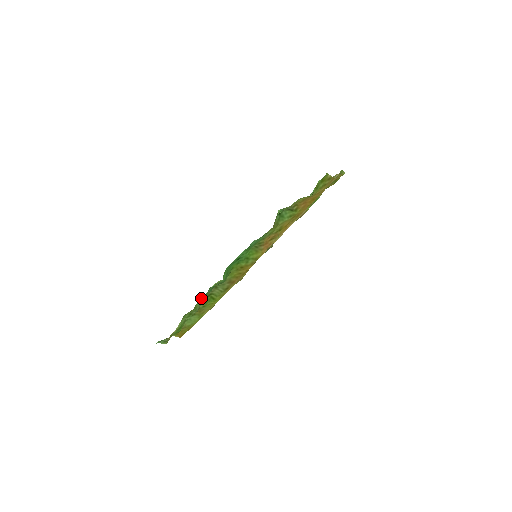
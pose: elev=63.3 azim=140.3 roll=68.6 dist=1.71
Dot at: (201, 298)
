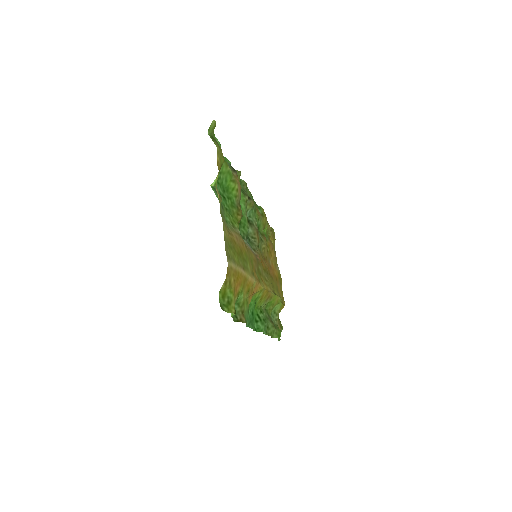
Dot at: occluded
